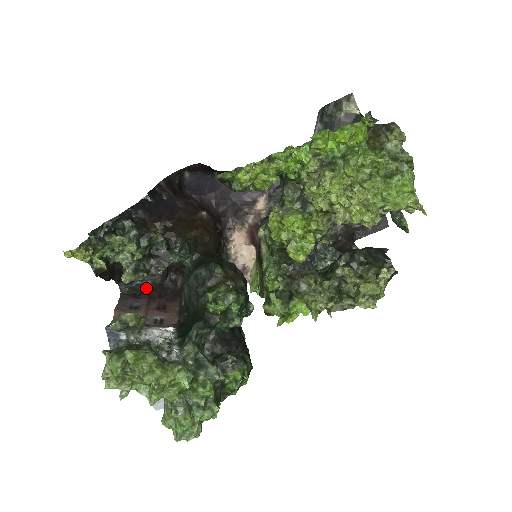
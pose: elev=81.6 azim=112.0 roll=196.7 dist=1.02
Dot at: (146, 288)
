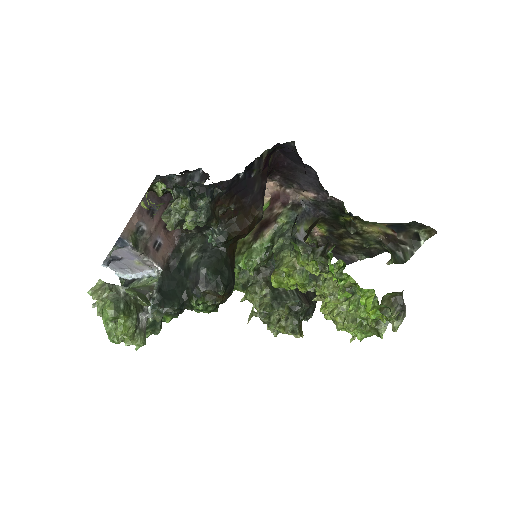
Dot at: (172, 187)
